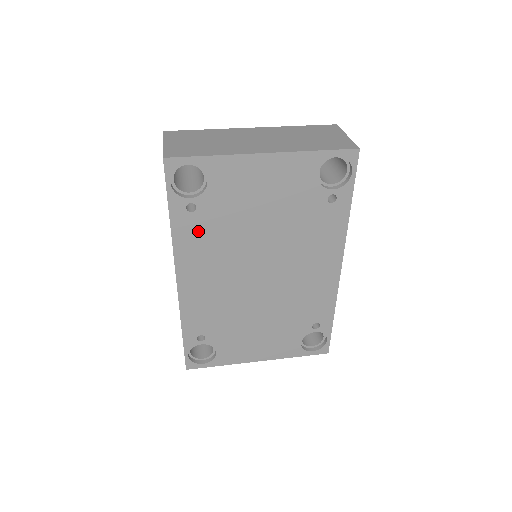
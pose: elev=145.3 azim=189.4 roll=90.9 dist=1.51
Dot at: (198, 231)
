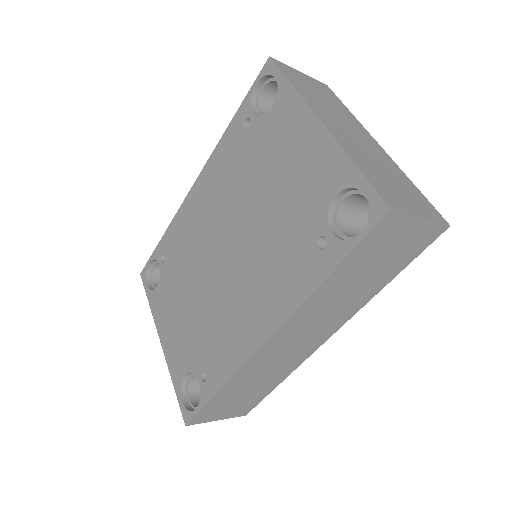
Dot at: (234, 152)
